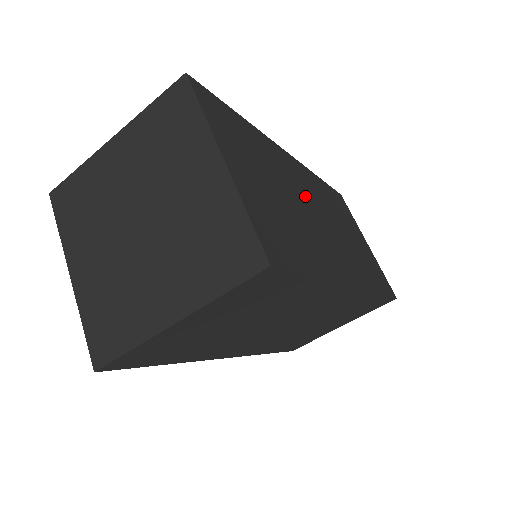
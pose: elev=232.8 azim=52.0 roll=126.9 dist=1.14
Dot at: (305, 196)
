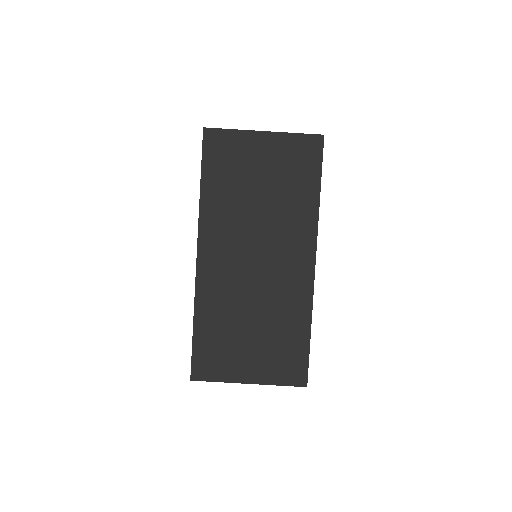
Dot at: occluded
